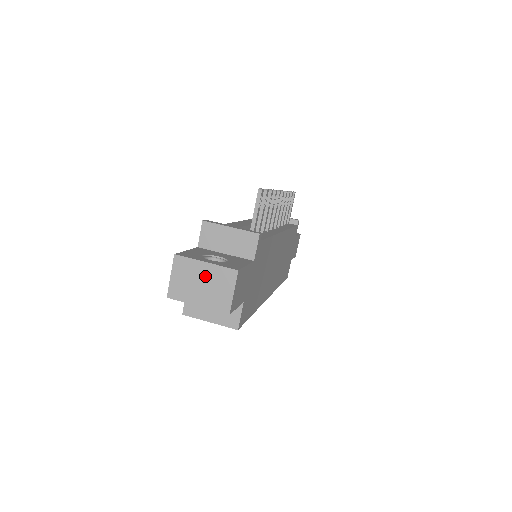
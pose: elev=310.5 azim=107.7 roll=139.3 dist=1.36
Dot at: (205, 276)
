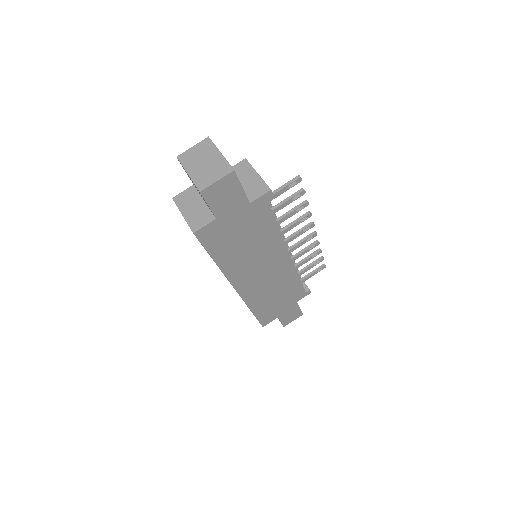
Dot at: (212, 160)
